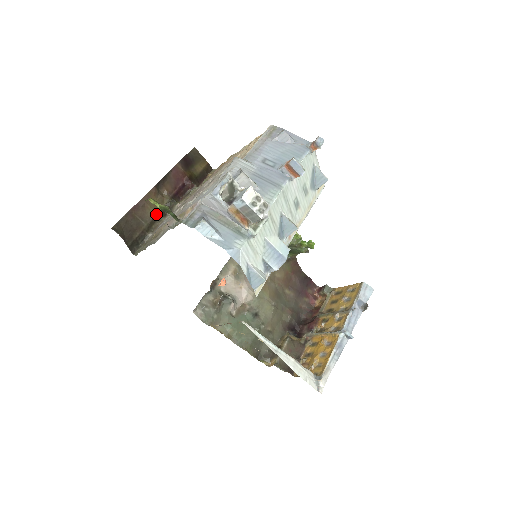
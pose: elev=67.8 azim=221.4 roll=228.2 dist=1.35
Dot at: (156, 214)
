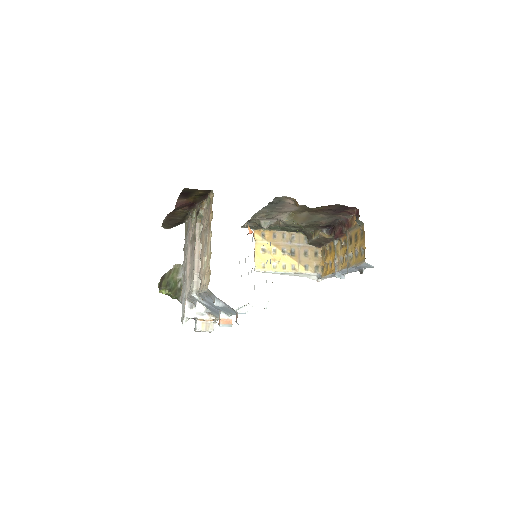
Dot at: (183, 216)
